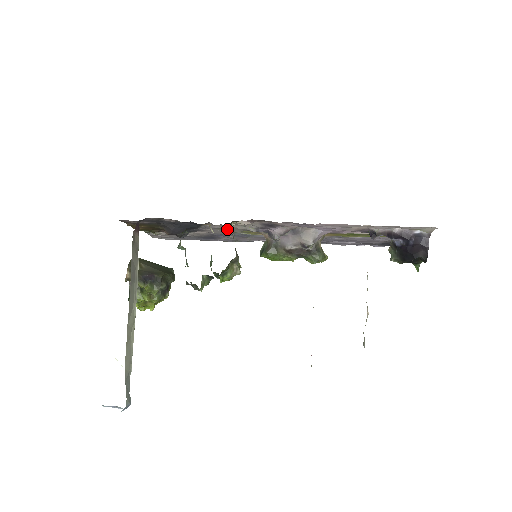
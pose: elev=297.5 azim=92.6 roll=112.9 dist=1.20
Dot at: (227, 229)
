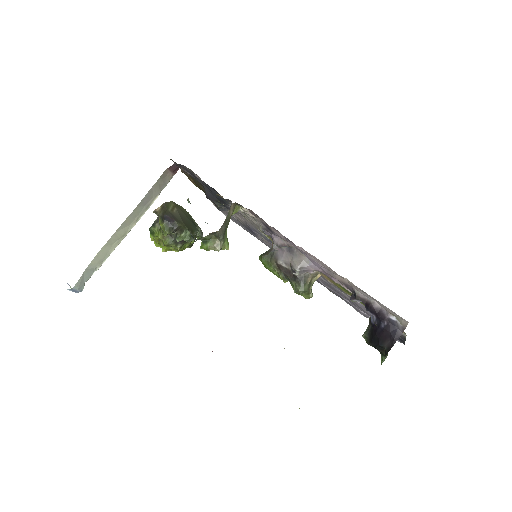
Dot at: (248, 219)
